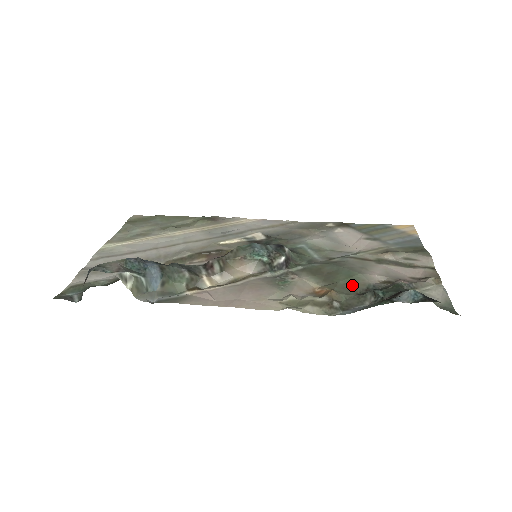
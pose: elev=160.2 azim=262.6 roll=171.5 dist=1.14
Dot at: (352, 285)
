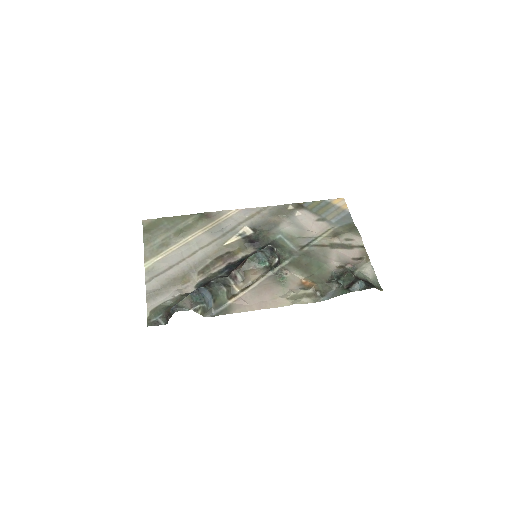
Dot at: (323, 275)
